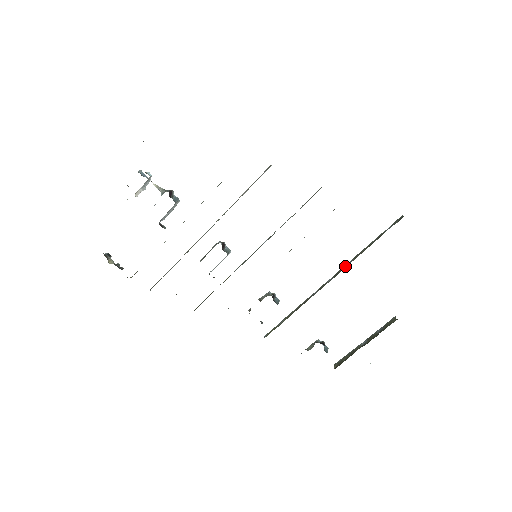
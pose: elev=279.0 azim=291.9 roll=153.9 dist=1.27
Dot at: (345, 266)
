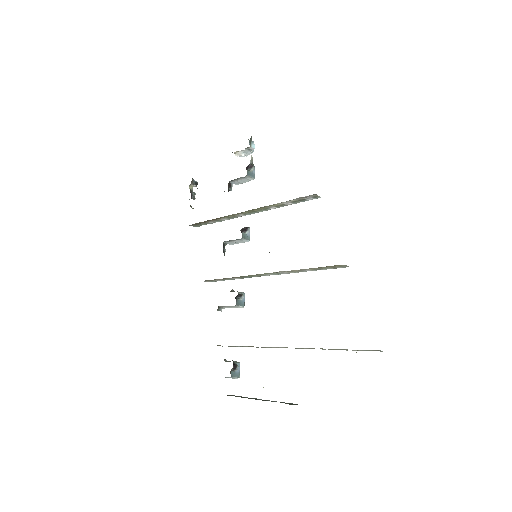
Dot at: occluded
